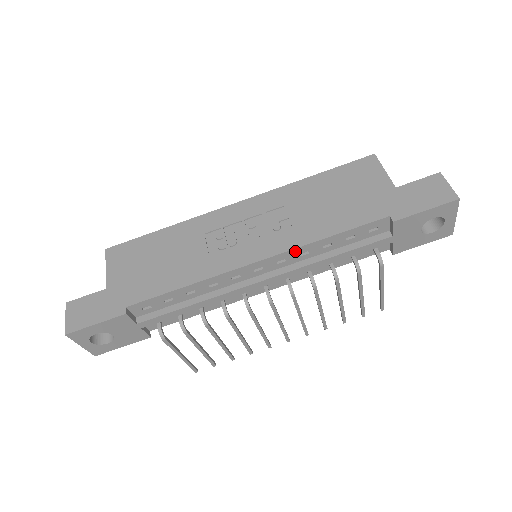
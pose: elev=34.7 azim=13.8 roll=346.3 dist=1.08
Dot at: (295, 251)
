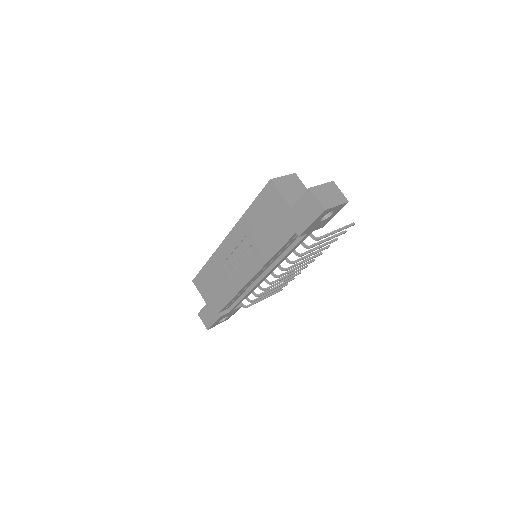
Dot at: (265, 265)
